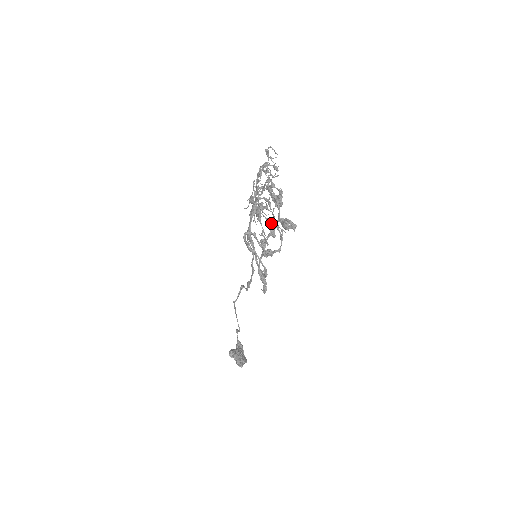
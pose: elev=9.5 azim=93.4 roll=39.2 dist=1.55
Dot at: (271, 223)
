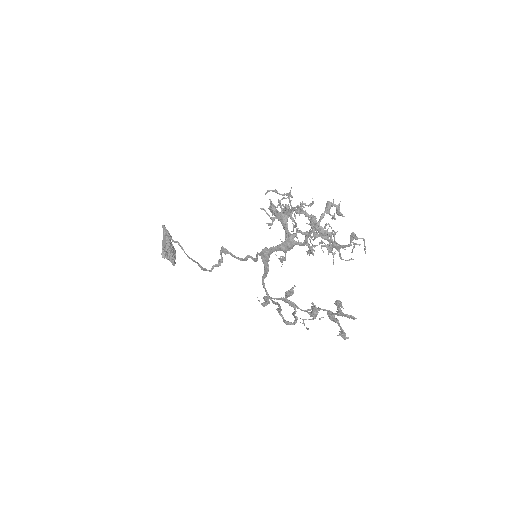
Dot at: occluded
